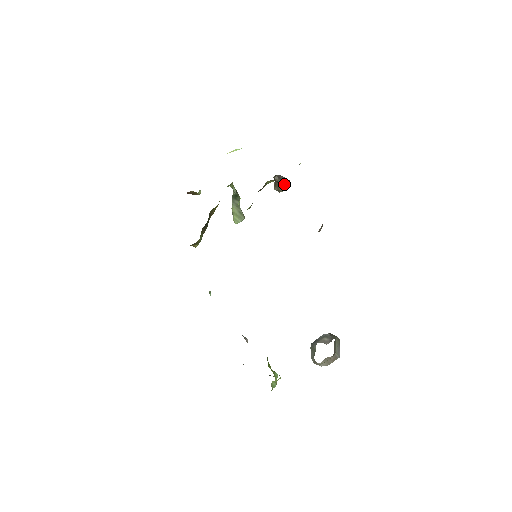
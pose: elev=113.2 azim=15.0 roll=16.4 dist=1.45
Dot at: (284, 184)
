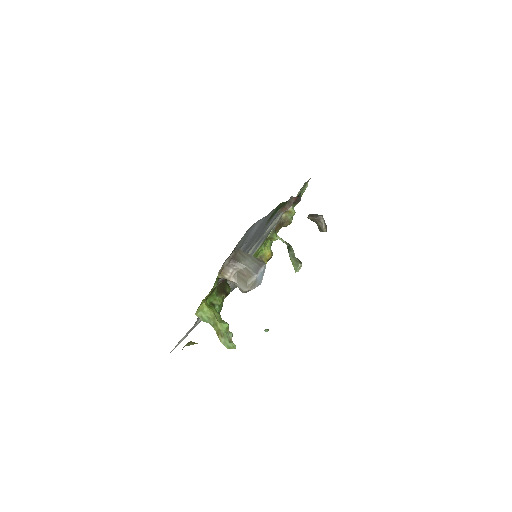
Dot at: (317, 219)
